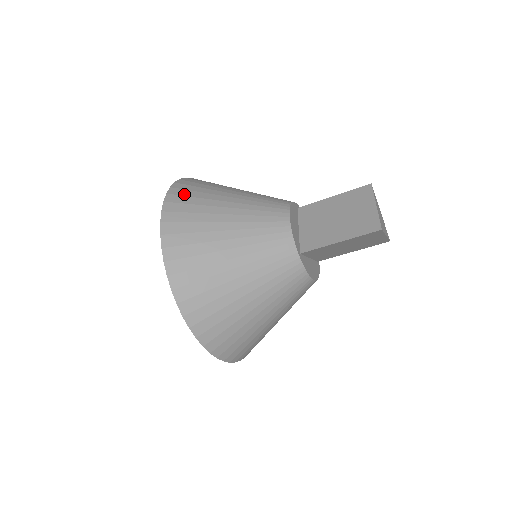
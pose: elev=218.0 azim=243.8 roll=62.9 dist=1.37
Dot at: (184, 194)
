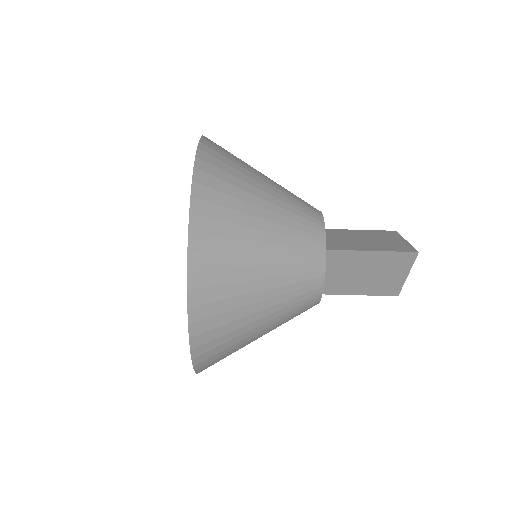
Dot at: occluded
